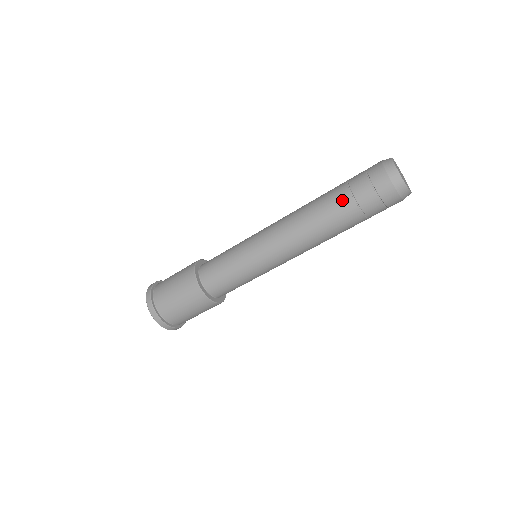
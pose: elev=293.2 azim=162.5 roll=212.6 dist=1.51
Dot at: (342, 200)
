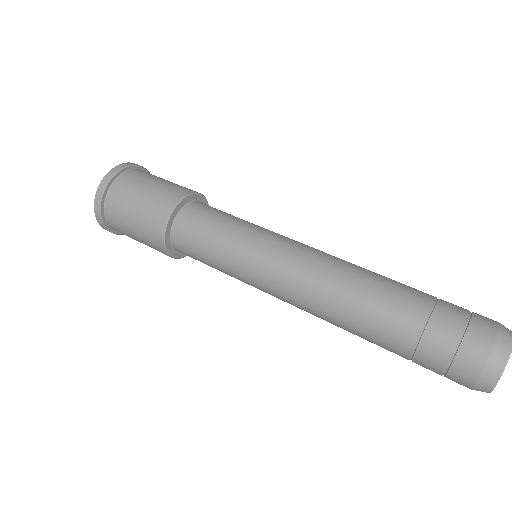
Dot at: (405, 322)
